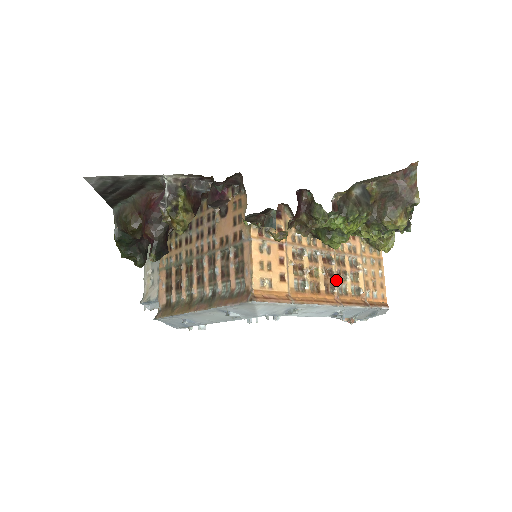
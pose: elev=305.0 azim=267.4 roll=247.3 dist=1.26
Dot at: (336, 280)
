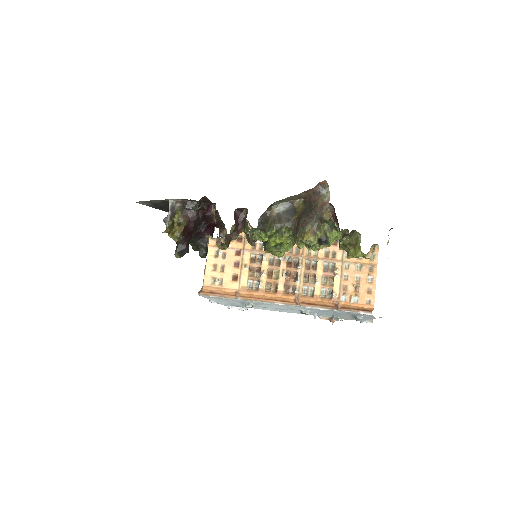
Dot at: (300, 283)
